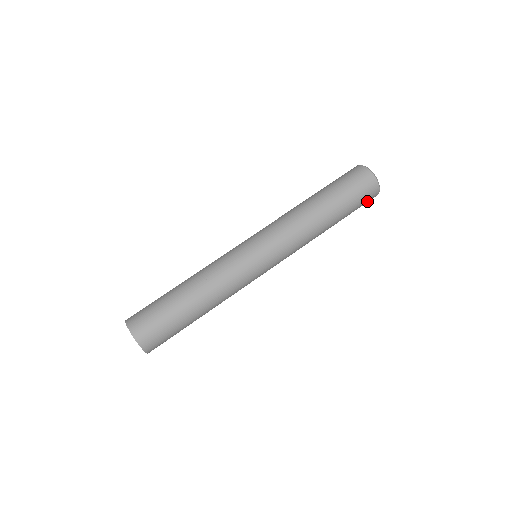
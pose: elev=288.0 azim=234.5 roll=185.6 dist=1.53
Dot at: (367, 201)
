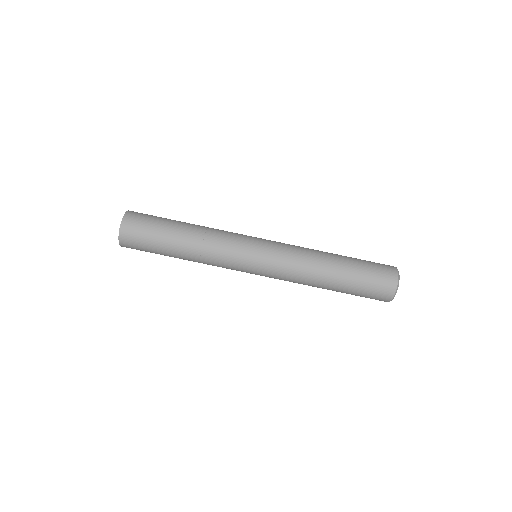
Dot at: occluded
